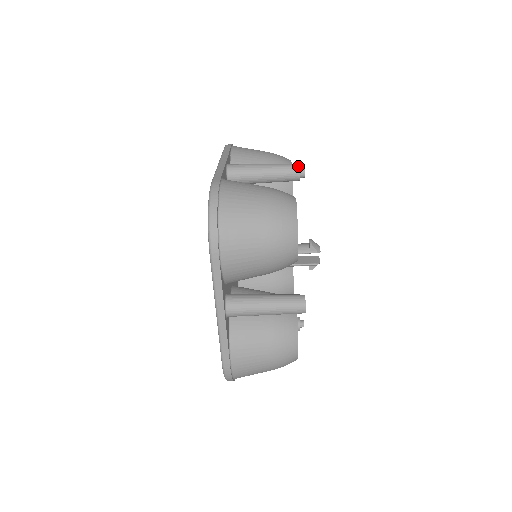
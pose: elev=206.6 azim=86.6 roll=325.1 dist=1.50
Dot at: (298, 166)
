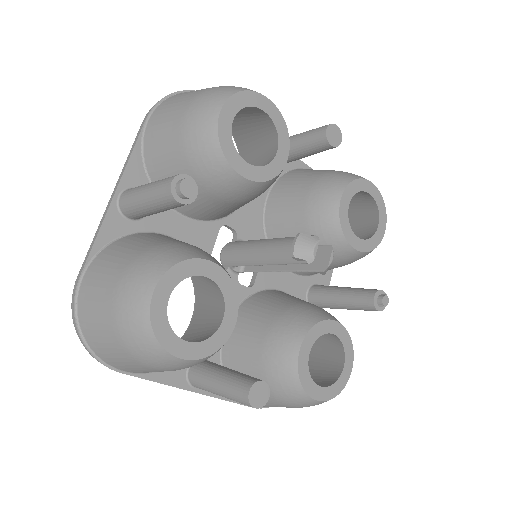
Dot at: (169, 190)
